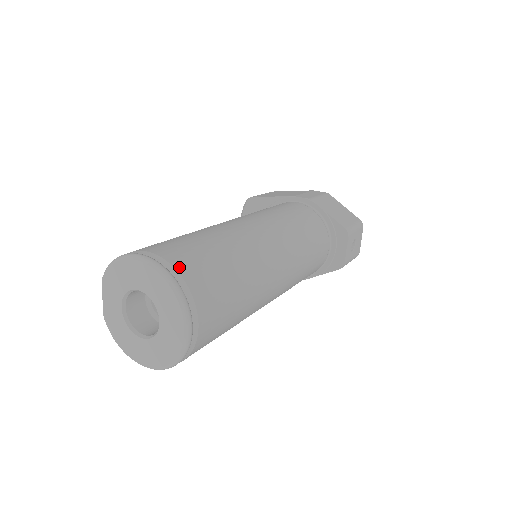
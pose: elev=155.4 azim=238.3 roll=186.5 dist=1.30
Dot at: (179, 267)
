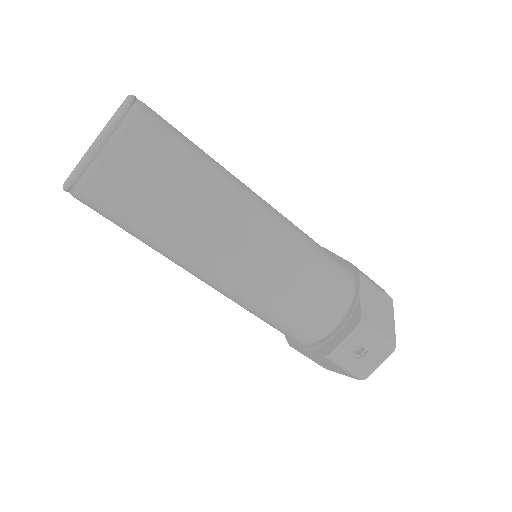
Dot at: (141, 117)
